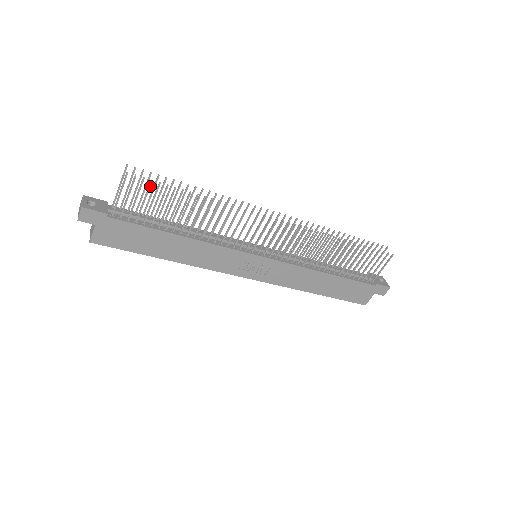
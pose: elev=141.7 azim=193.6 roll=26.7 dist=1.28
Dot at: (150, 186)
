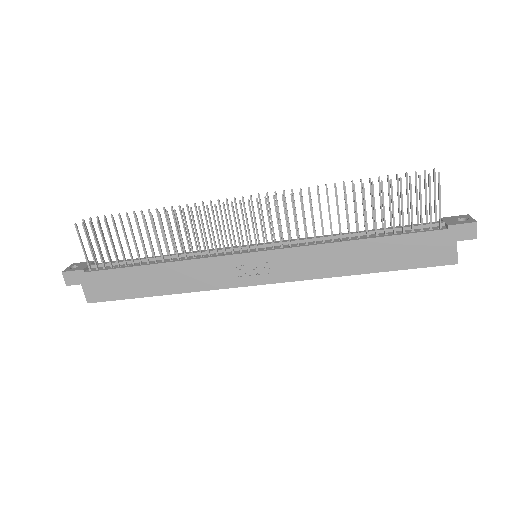
Dot at: (99, 227)
